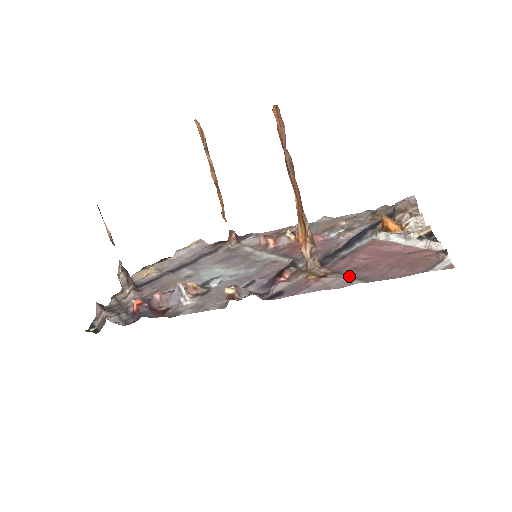
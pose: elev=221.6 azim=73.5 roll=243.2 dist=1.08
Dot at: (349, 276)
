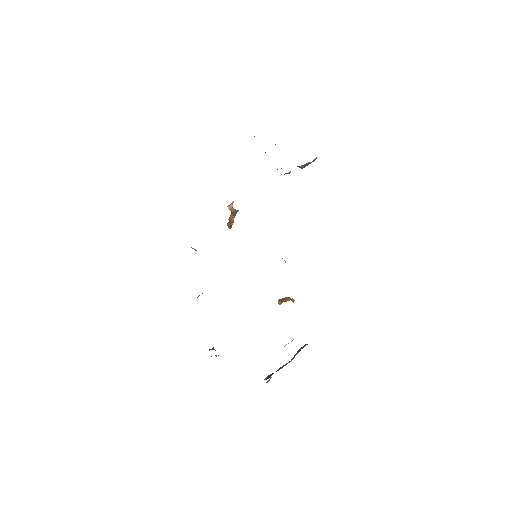
Dot at: occluded
